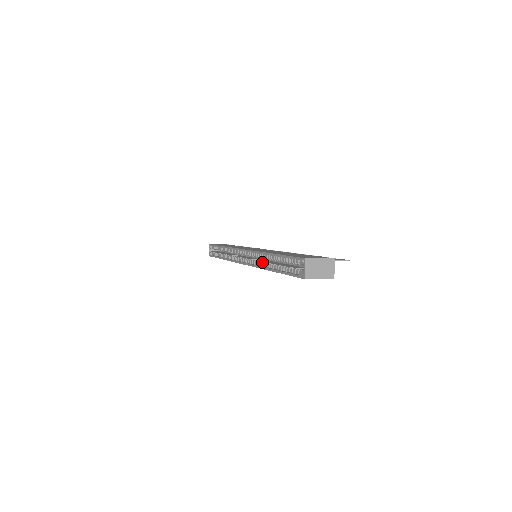
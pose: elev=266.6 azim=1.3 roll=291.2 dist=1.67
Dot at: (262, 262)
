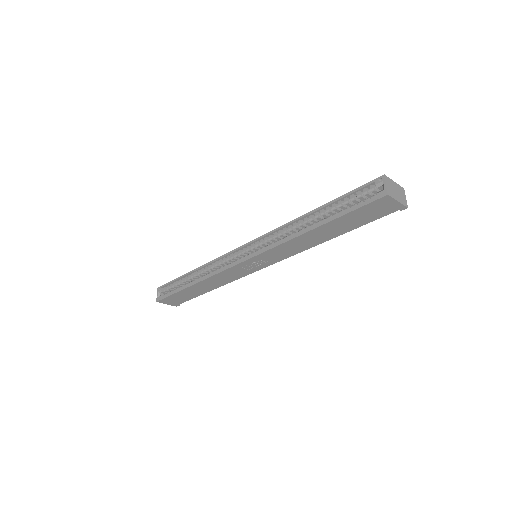
Dot at: (286, 236)
